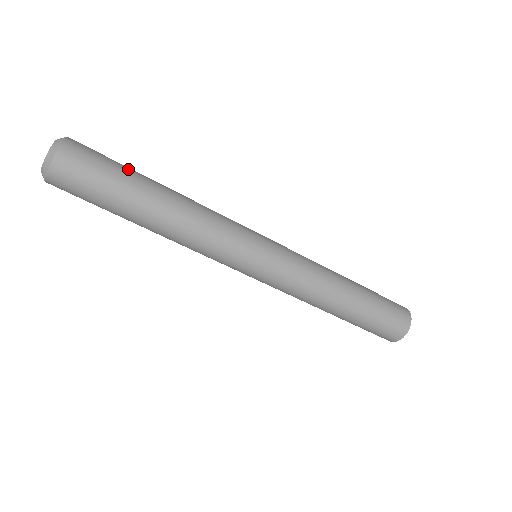
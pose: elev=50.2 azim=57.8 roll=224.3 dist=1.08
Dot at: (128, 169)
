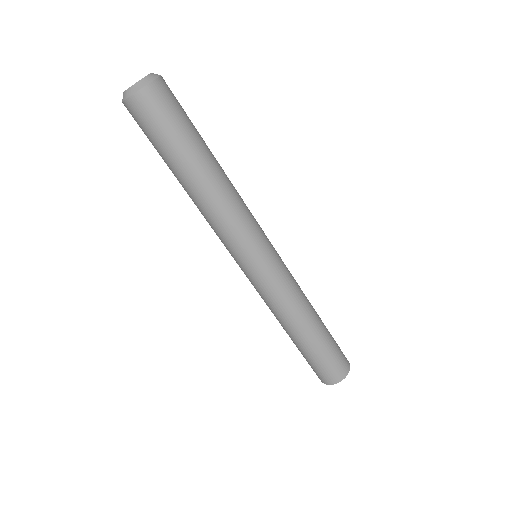
Dot at: (196, 129)
